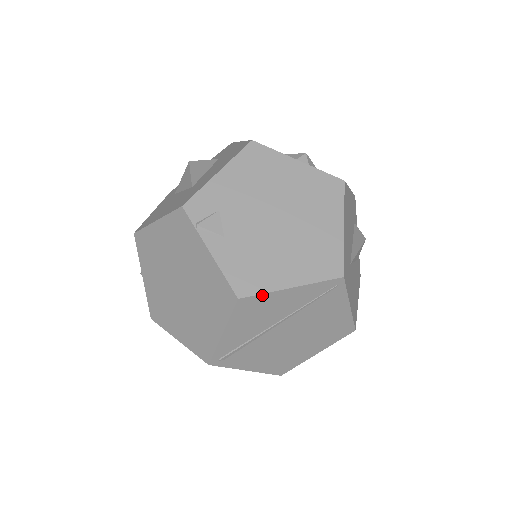
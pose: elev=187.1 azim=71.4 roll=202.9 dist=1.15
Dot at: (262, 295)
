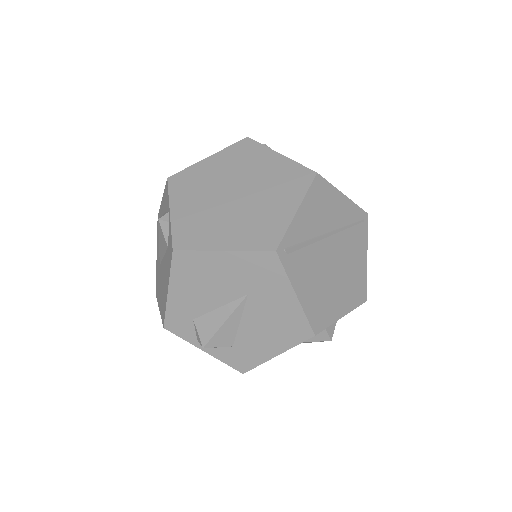
Dot at: (329, 184)
